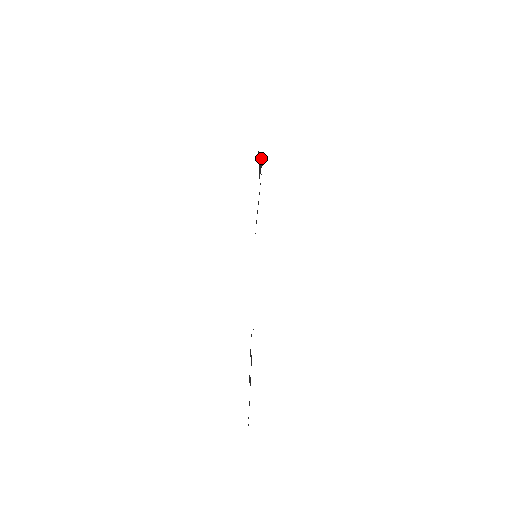
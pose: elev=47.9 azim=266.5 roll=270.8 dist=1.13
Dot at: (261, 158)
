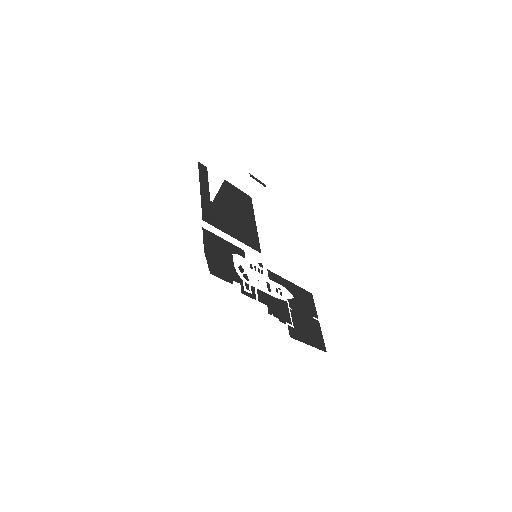
Dot at: (210, 209)
